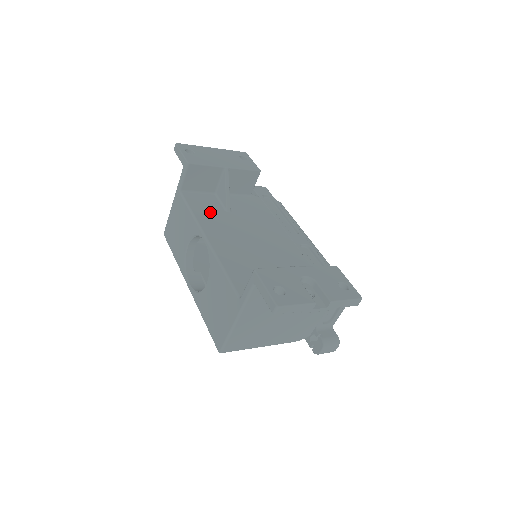
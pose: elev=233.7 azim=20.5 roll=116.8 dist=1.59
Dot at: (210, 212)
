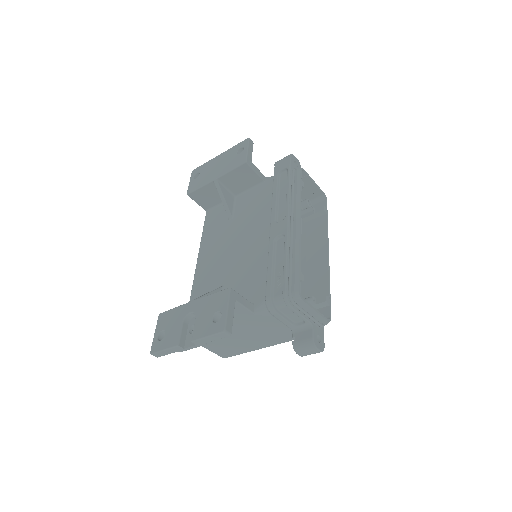
Dot at: (215, 228)
